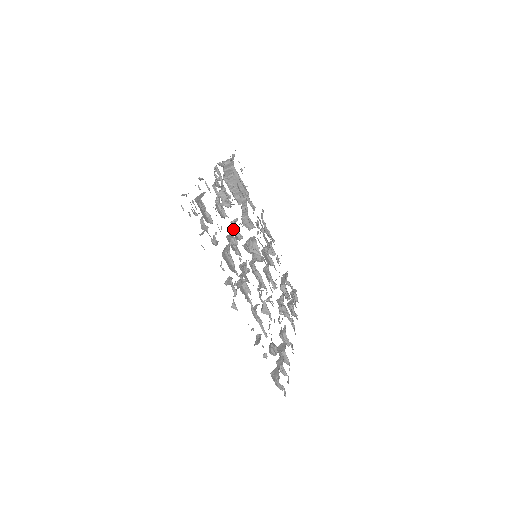
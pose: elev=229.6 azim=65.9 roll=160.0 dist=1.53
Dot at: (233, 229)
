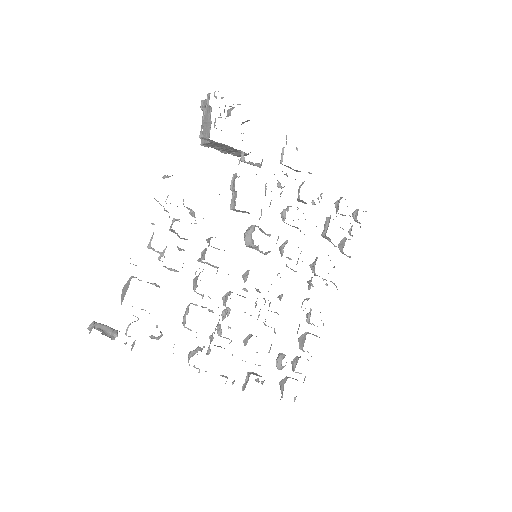
Dot at: occluded
